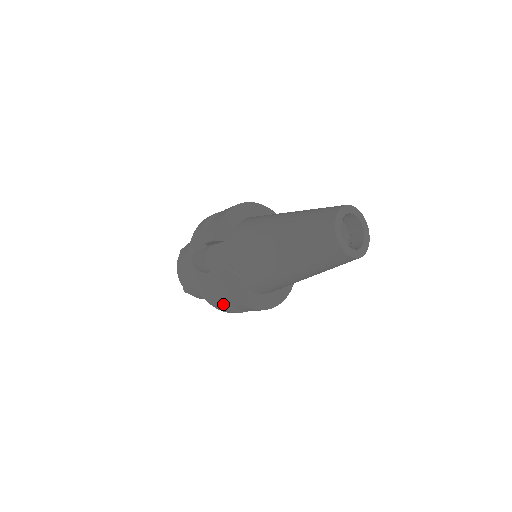
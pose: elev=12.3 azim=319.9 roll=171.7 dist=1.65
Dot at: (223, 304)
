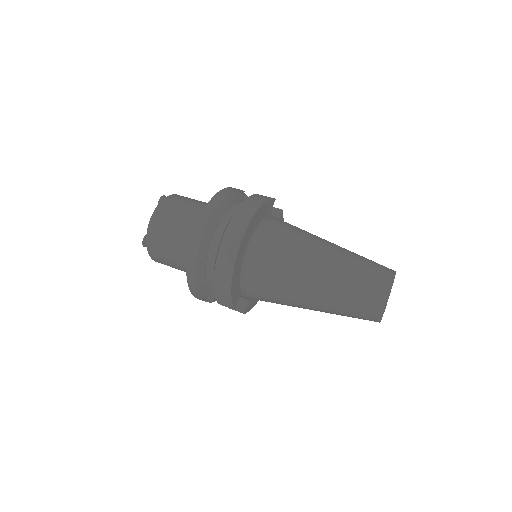
Dot at: occluded
